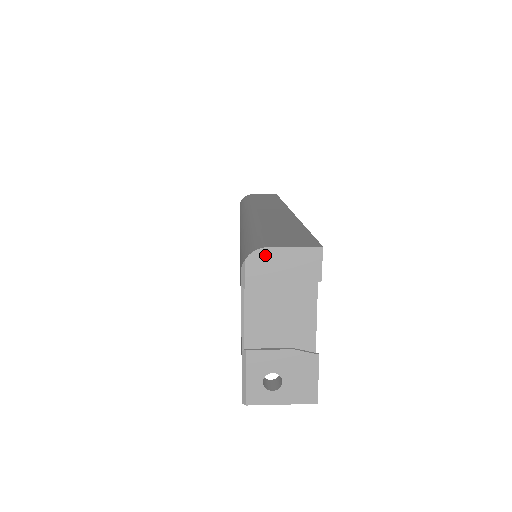
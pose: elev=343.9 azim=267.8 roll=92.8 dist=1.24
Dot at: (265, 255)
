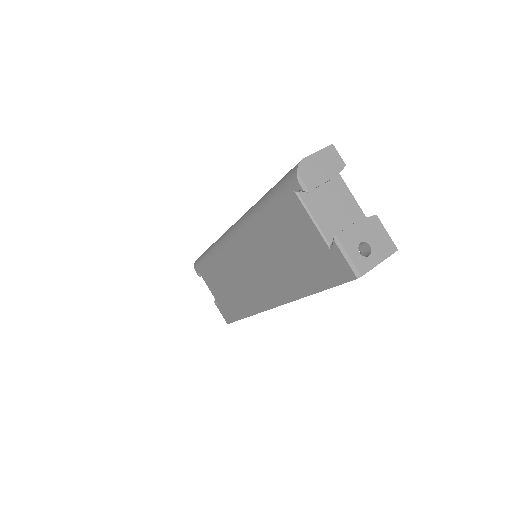
Dot at: (306, 164)
